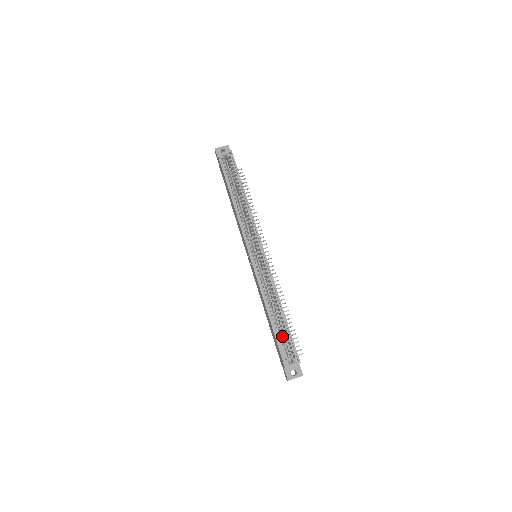
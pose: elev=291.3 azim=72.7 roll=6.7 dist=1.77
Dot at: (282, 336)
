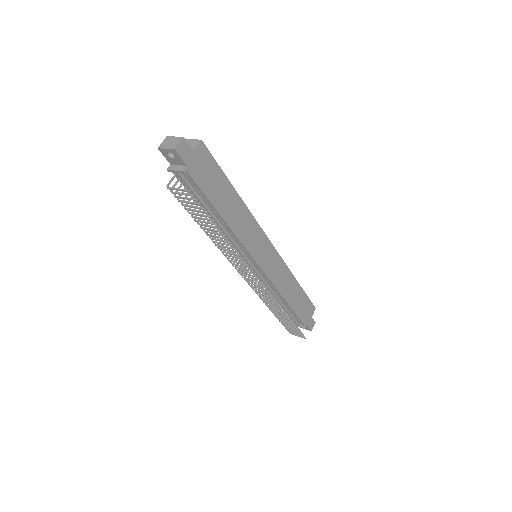
Dot at: occluded
